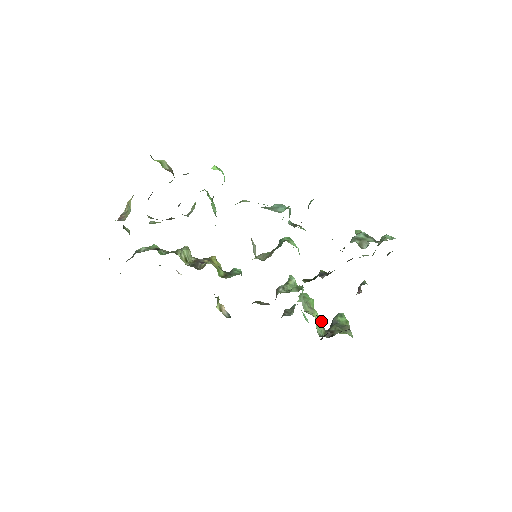
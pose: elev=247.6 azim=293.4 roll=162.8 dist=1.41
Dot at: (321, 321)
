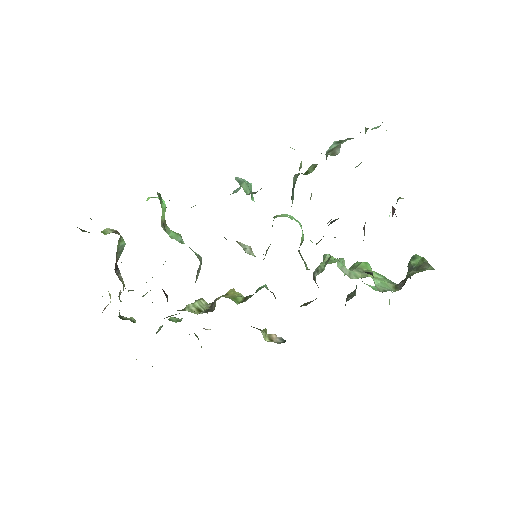
Dot at: (385, 277)
